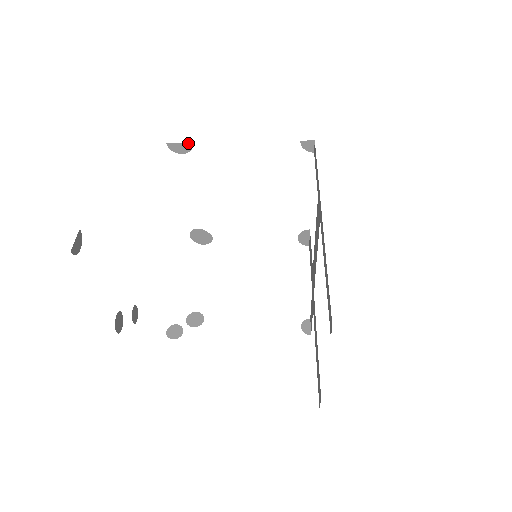
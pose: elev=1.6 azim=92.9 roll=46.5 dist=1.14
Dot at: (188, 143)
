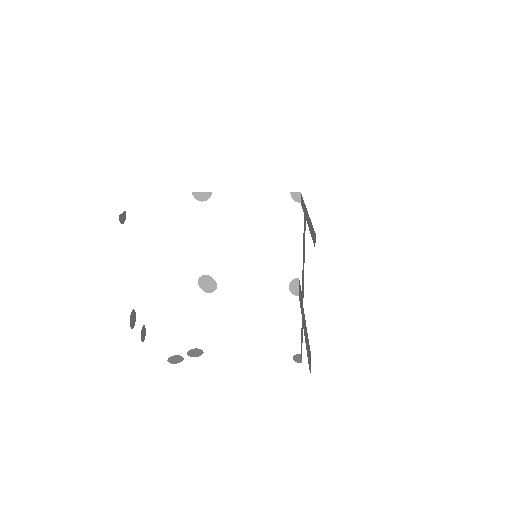
Dot at: (208, 192)
